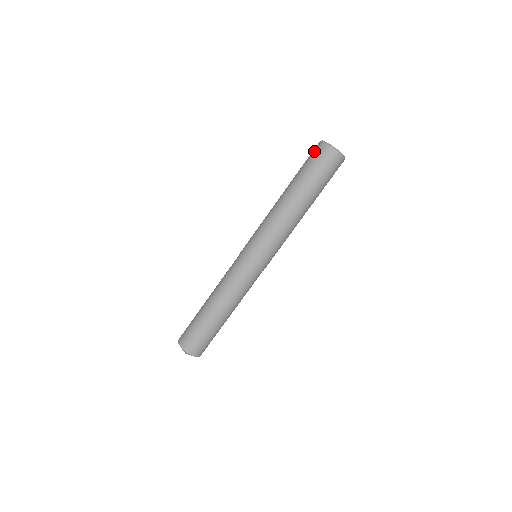
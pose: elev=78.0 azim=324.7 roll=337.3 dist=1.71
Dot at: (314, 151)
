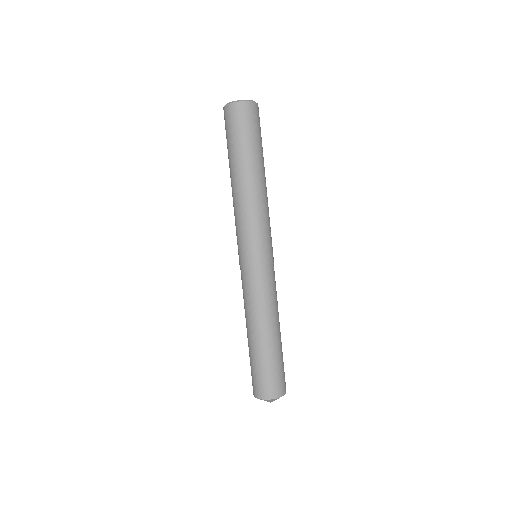
Dot at: (229, 118)
